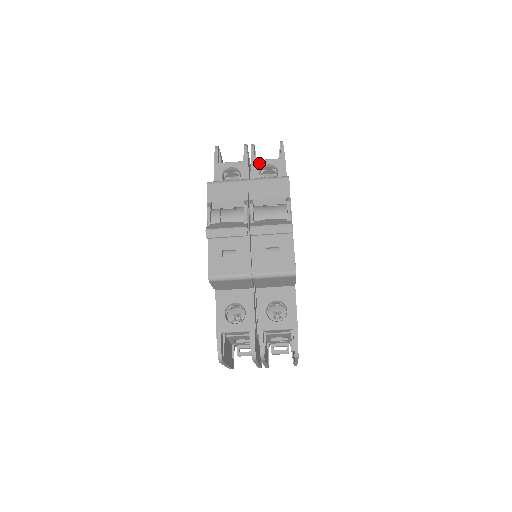
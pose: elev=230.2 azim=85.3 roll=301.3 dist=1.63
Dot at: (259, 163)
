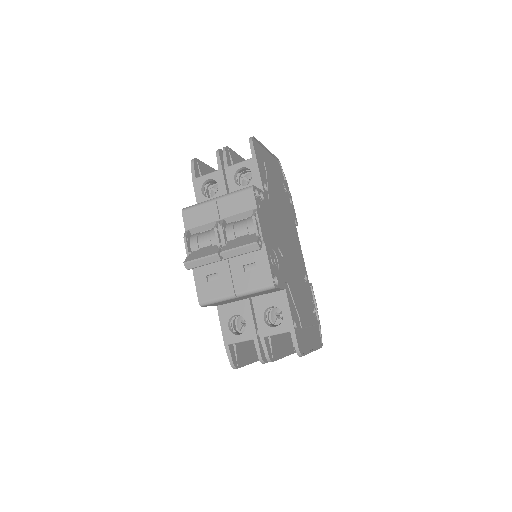
Dot at: (232, 169)
